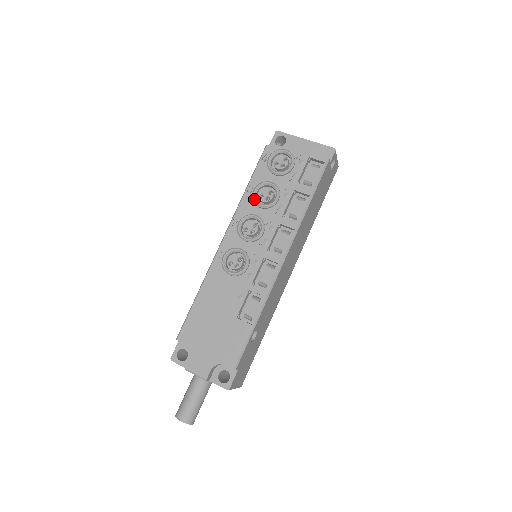
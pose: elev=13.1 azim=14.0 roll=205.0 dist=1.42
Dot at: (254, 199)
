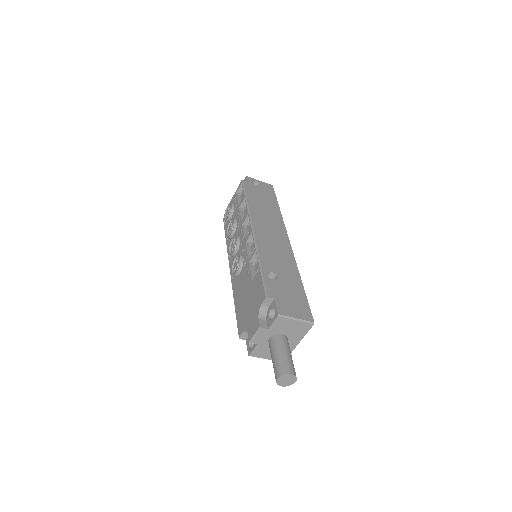
Dot at: (228, 237)
